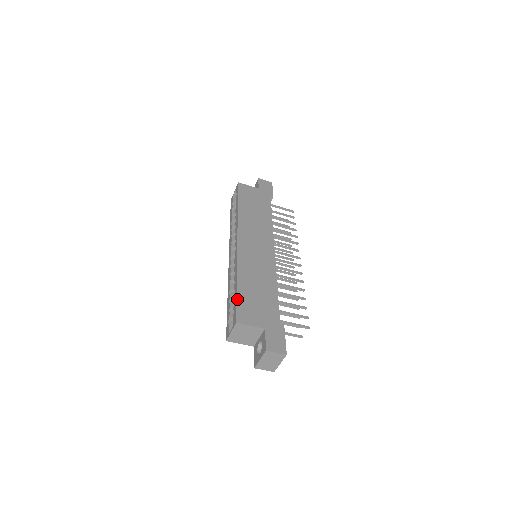
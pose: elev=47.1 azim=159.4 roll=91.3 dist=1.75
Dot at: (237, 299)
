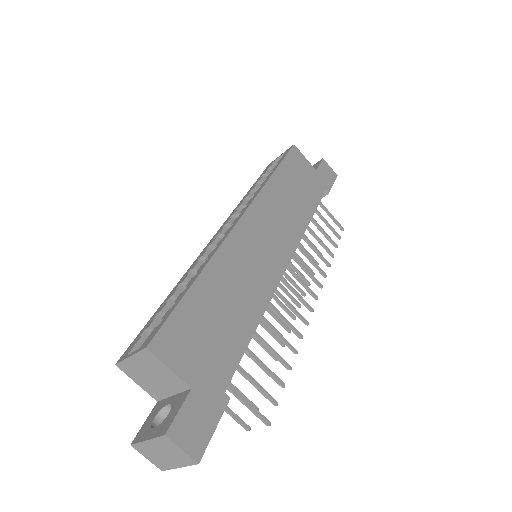
Dot at: (178, 305)
